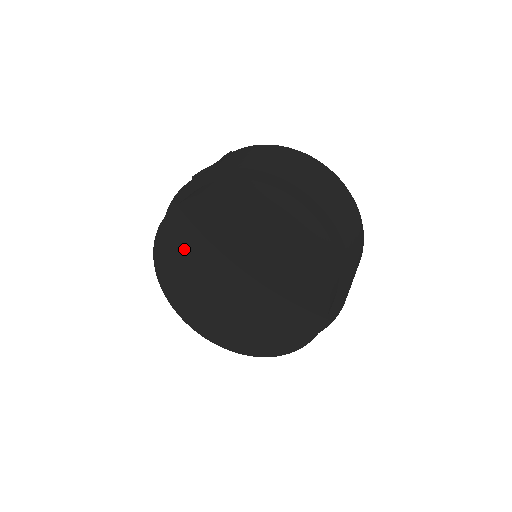
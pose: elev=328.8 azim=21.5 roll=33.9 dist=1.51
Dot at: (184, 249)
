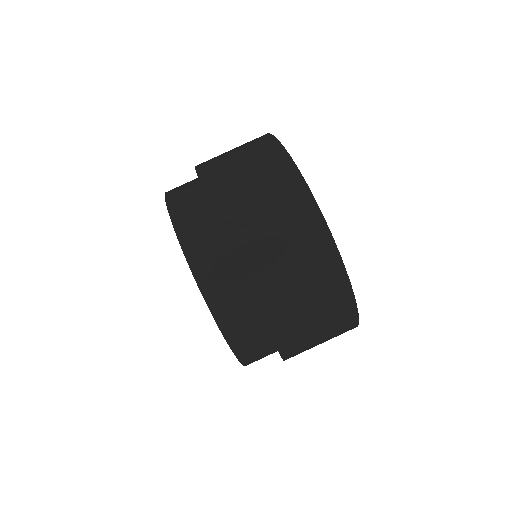
Dot at: occluded
